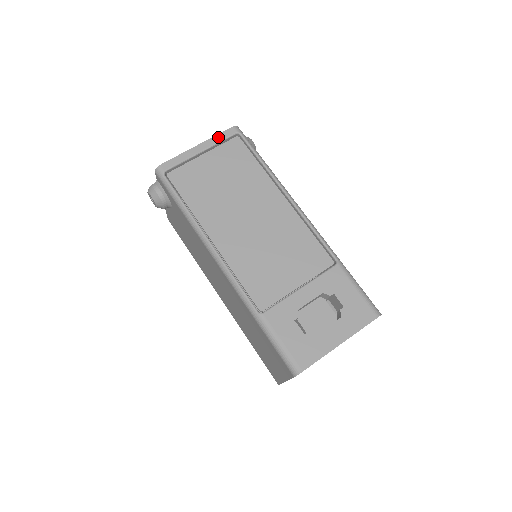
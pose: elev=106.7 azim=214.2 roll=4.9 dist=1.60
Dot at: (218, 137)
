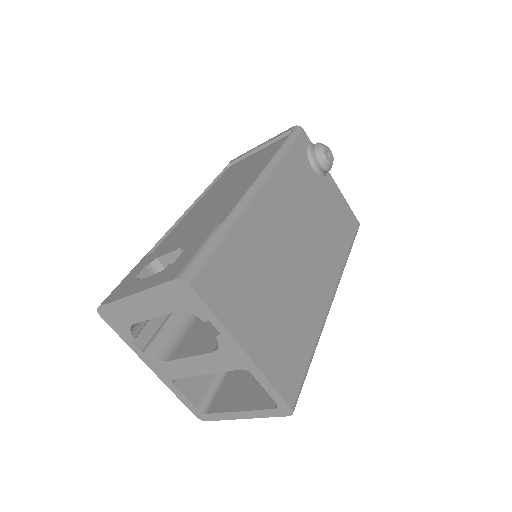
Dot at: (277, 136)
